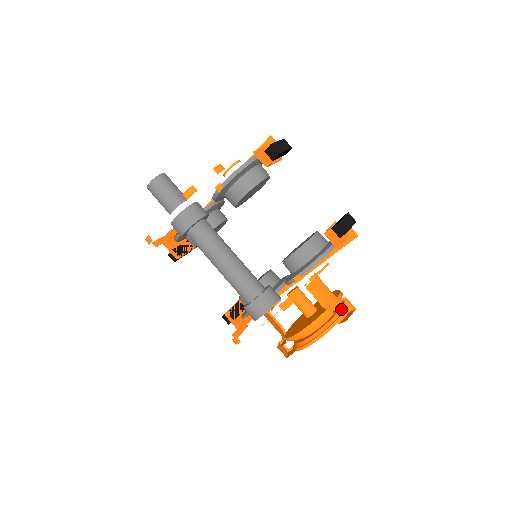
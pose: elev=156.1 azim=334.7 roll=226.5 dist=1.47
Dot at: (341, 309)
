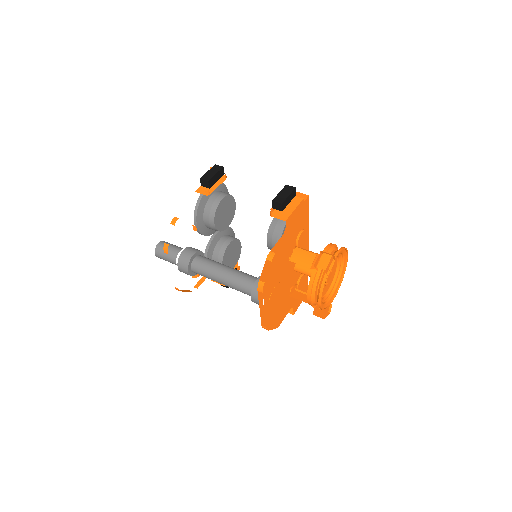
Dot at: (321, 263)
